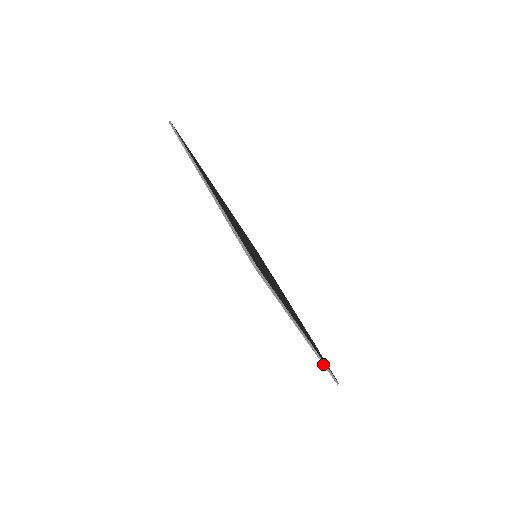
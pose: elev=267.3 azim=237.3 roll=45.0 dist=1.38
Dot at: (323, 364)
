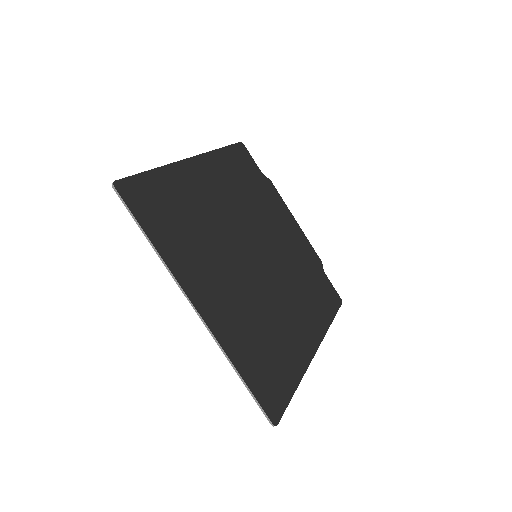
Dot at: (329, 325)
